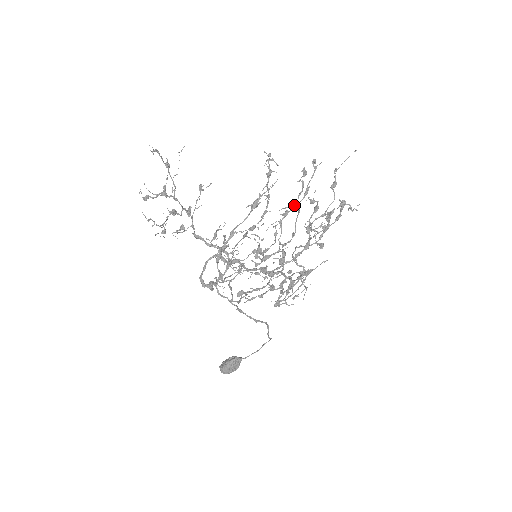
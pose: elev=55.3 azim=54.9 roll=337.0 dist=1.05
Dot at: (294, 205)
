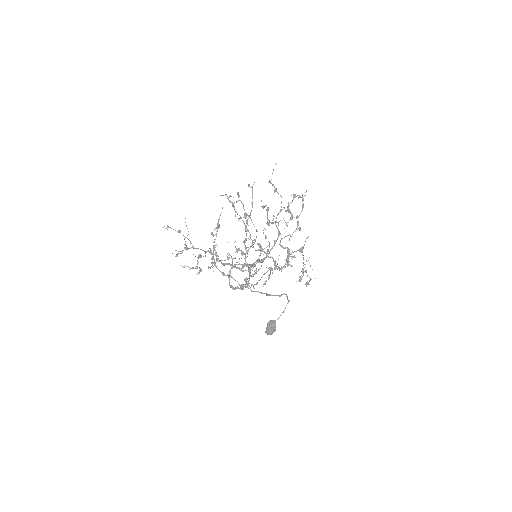
Dot at: (244, 215)
